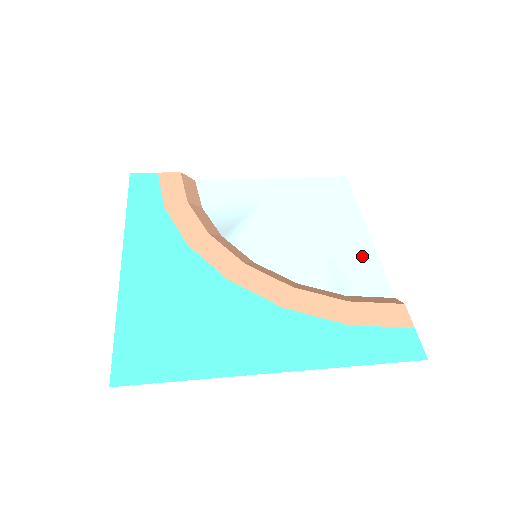
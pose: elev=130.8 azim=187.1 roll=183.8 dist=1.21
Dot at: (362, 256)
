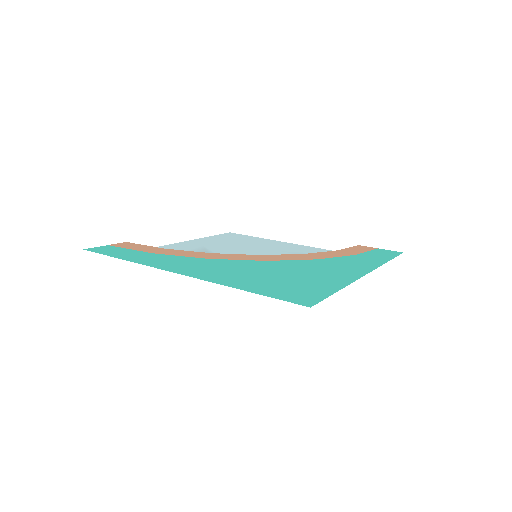
Dot at: (302, 248)
